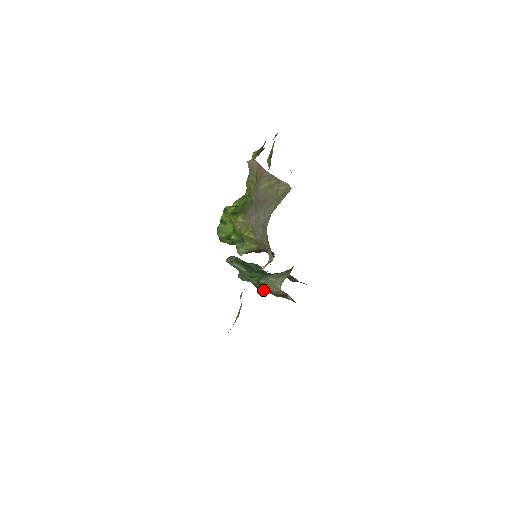
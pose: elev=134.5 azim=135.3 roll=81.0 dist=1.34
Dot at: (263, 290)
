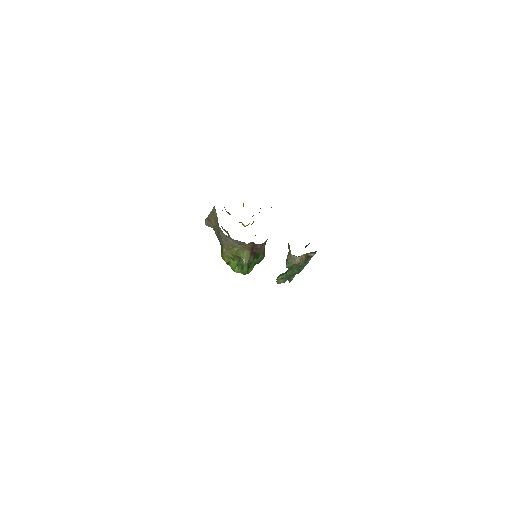
Dot at: (300, 270)
